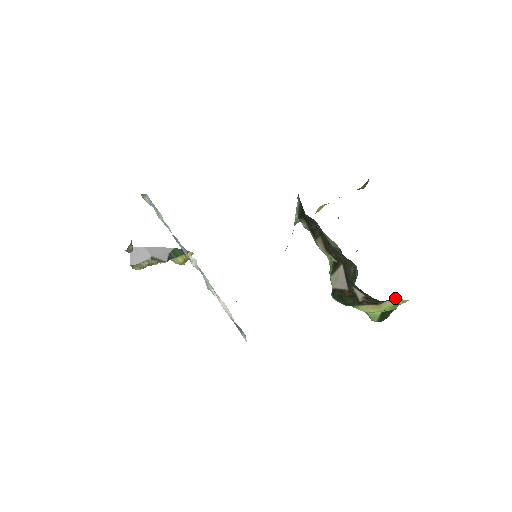
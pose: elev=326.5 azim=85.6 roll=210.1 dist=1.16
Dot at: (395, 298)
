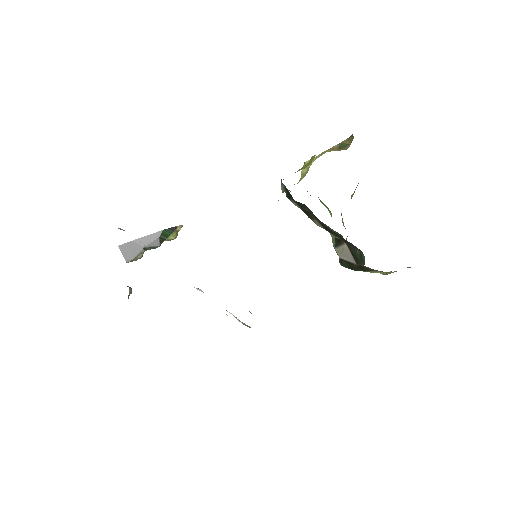
Dot at: occluded
